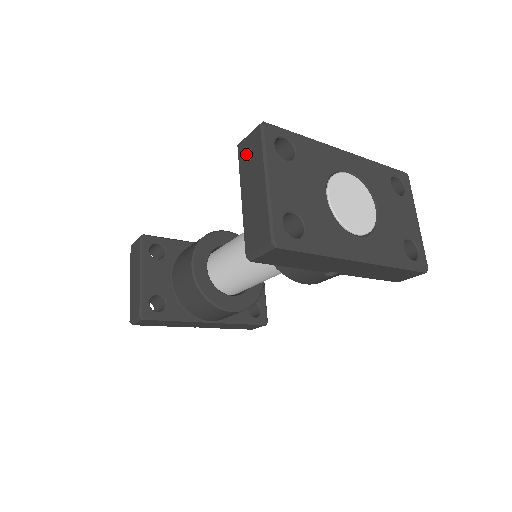
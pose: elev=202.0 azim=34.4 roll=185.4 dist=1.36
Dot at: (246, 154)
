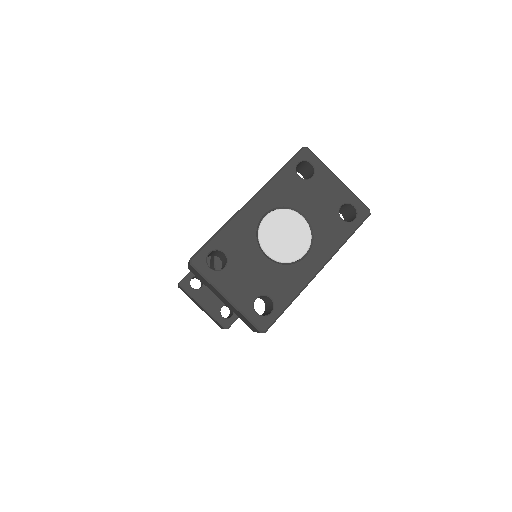
Dot at: (199, 277)
